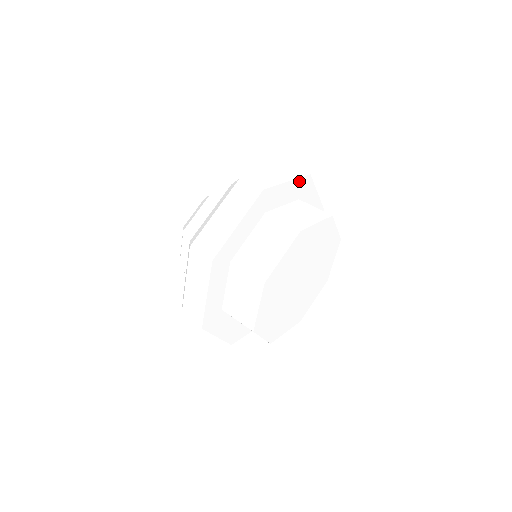
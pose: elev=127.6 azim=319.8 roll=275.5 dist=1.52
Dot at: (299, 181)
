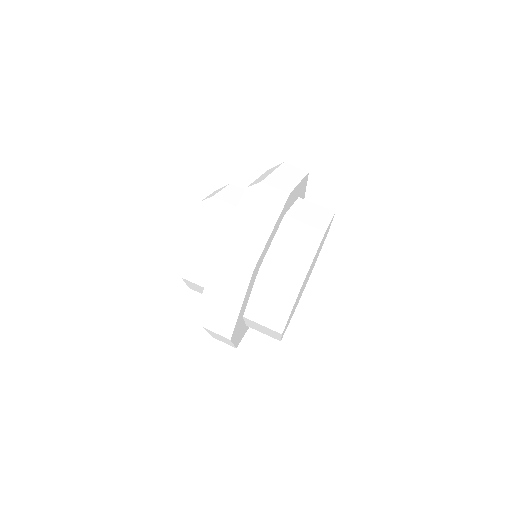
Dot at: (281, 213)
